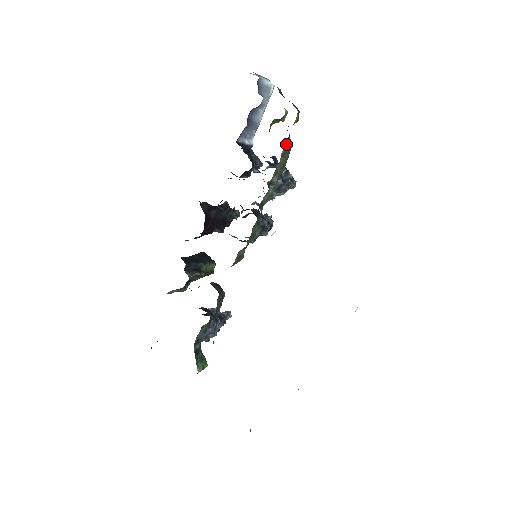
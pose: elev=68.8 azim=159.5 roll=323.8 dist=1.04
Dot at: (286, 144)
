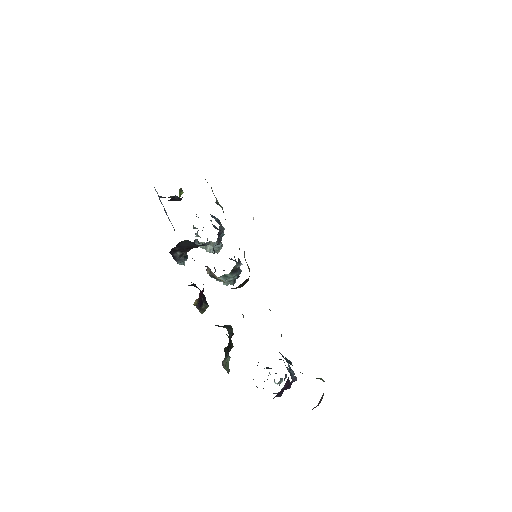
Dot at: occluded
